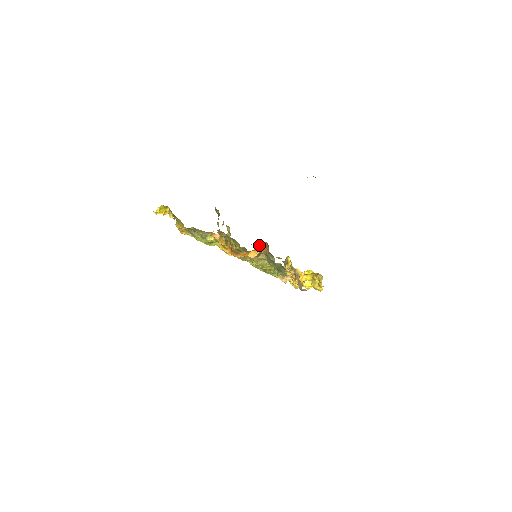
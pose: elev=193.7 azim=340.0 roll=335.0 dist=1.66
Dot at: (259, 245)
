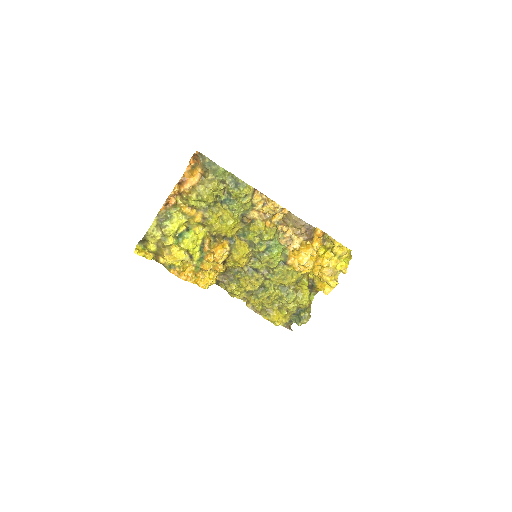
Dot at: (192, 165)
